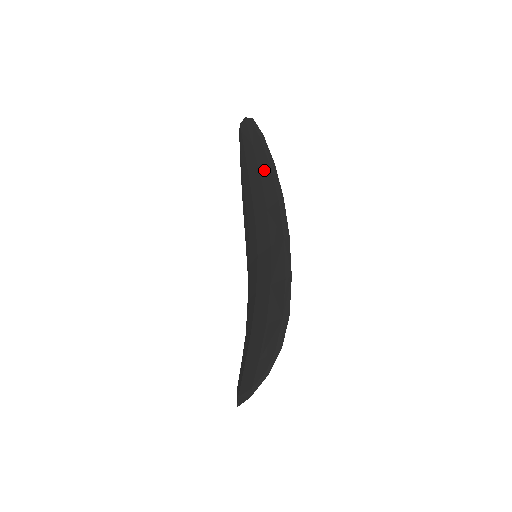
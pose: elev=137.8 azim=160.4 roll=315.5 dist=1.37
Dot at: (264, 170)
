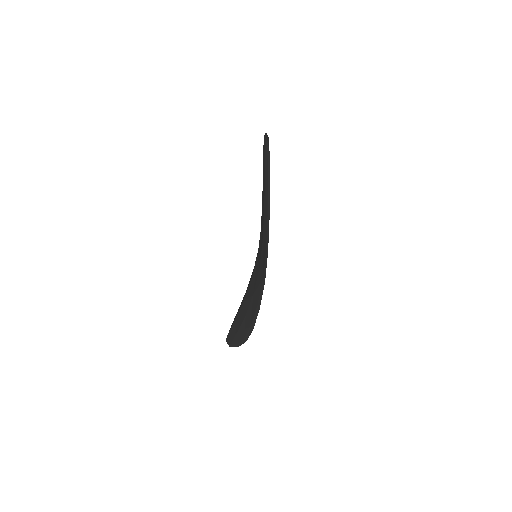
Dot at: (265, 210)
